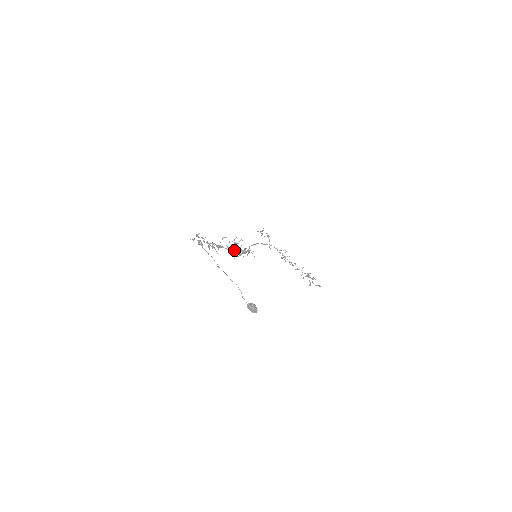
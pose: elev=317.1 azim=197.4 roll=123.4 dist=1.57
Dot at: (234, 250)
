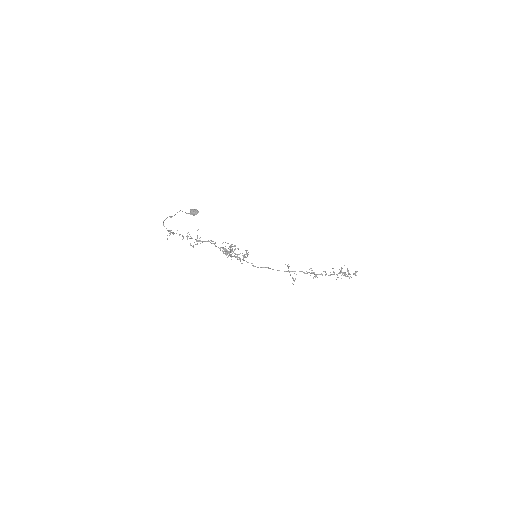
Dot at: (227, 253)
